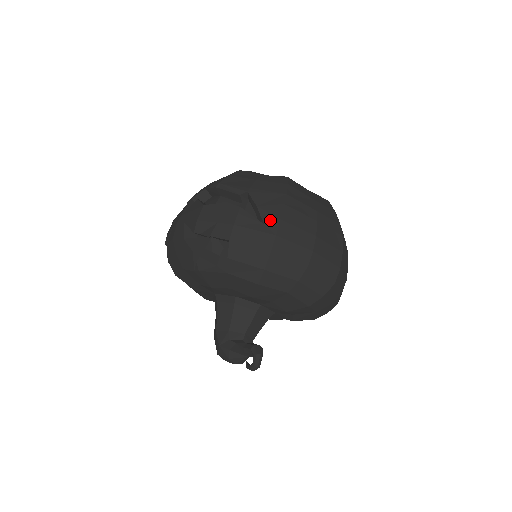
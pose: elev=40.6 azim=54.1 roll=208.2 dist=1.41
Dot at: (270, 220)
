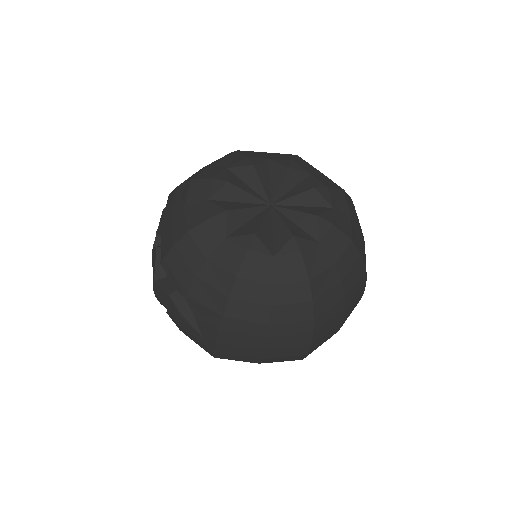
Dot at: (207, 338)
